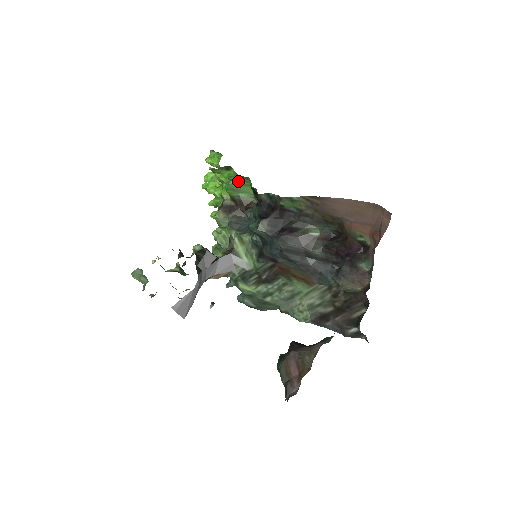
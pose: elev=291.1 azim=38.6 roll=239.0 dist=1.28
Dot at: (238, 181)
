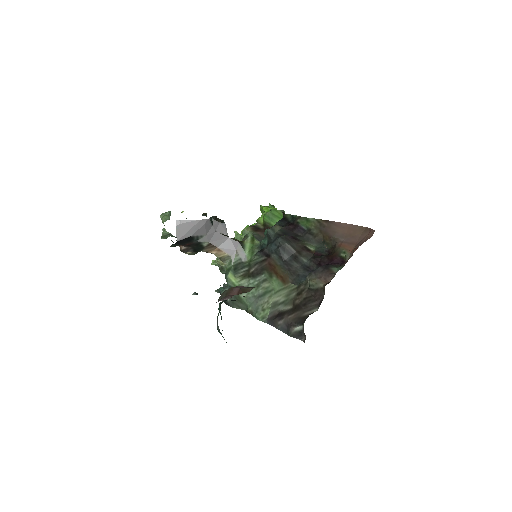
Dot at: (276, 213)
